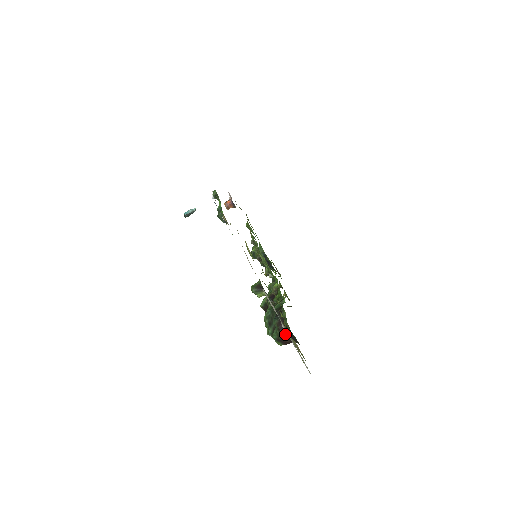
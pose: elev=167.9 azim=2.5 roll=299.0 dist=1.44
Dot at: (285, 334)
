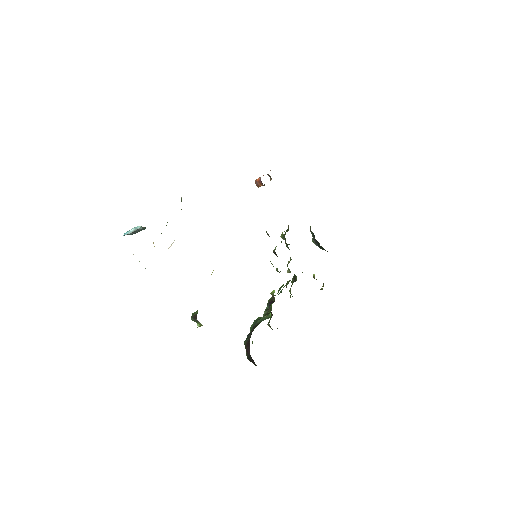
Dot at: (250, 358)
